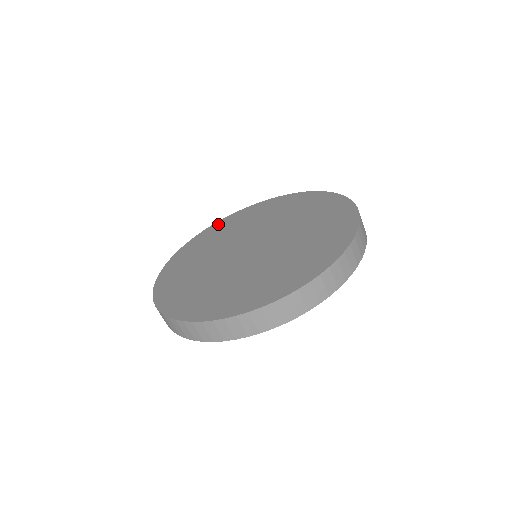
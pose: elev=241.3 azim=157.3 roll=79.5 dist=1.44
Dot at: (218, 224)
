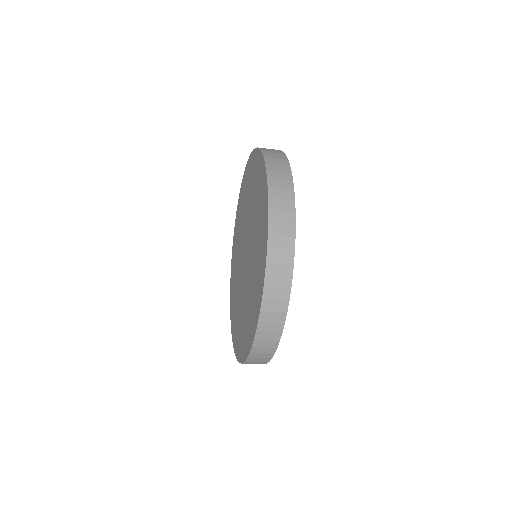
Dot at: (232, 258)
